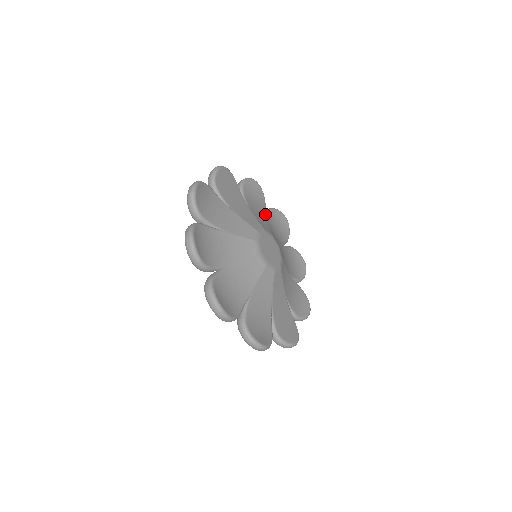
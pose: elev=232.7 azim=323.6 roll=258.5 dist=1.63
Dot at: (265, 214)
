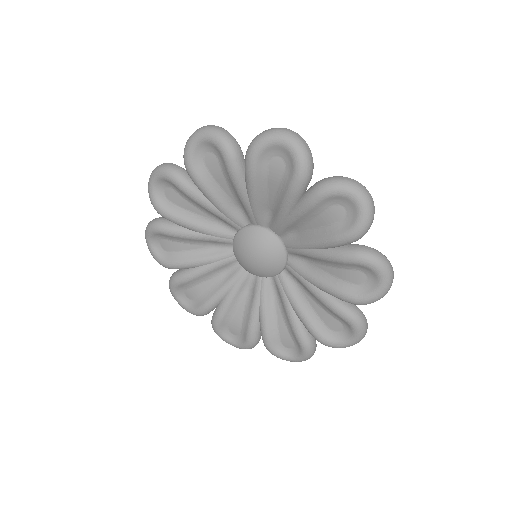
Dot at: occluded
